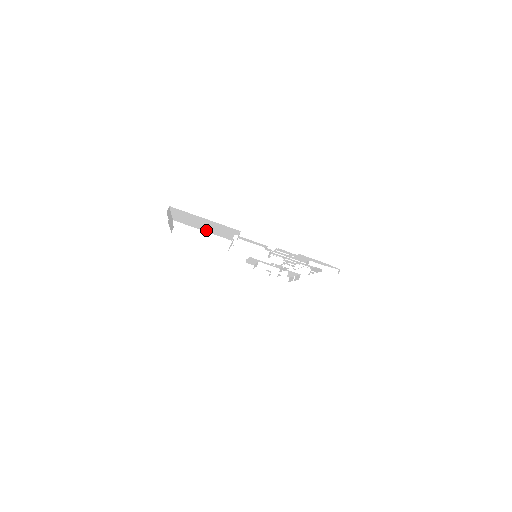
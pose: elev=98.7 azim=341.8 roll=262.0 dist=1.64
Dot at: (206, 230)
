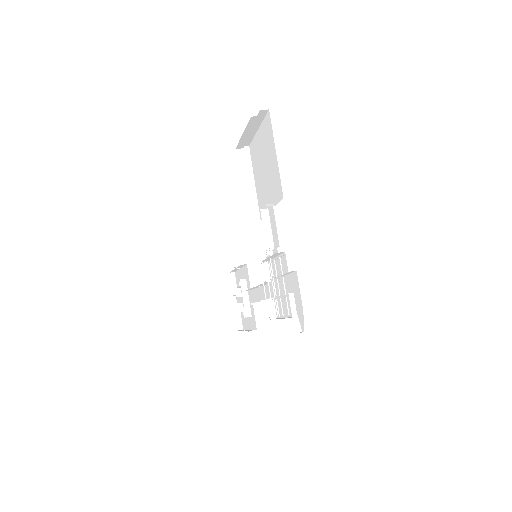
Dot at: (258, 182)
